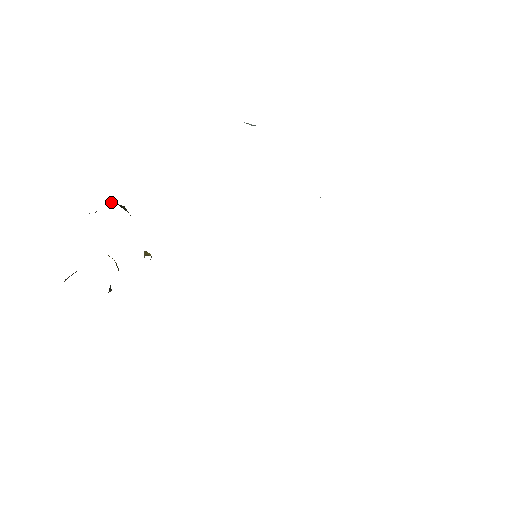
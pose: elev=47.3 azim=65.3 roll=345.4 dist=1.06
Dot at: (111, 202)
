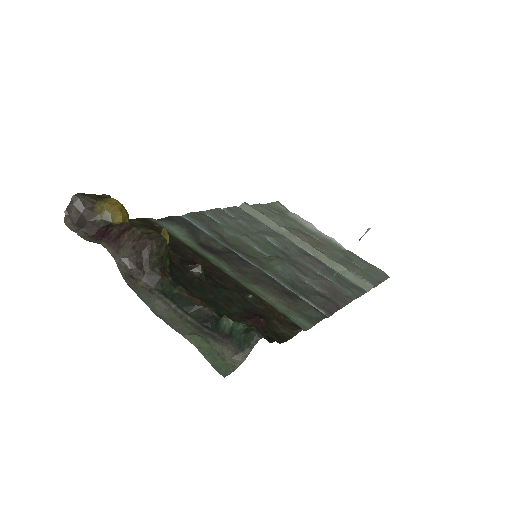
Dot at: (154, 247)
